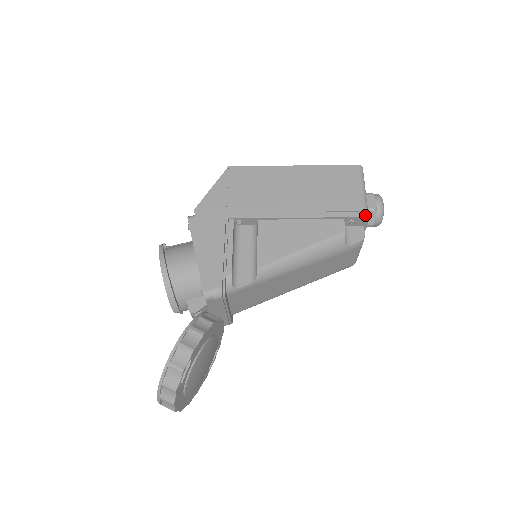
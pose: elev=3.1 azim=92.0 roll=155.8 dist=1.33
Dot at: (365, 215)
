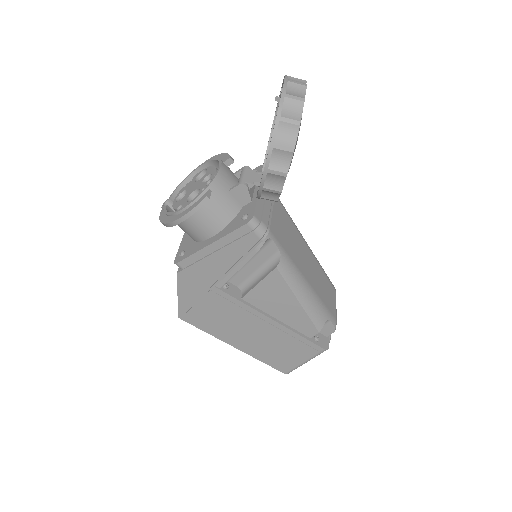
Dot at: occluded
